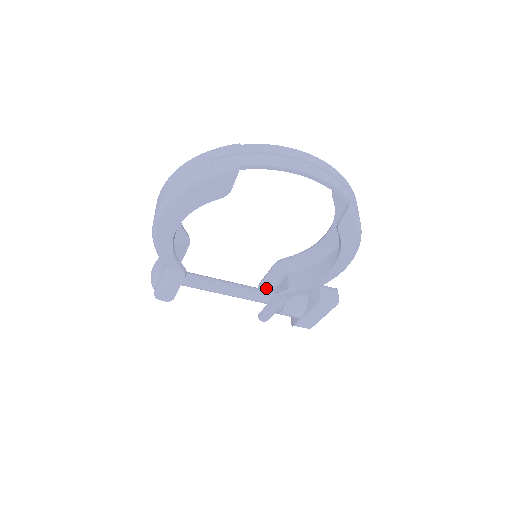
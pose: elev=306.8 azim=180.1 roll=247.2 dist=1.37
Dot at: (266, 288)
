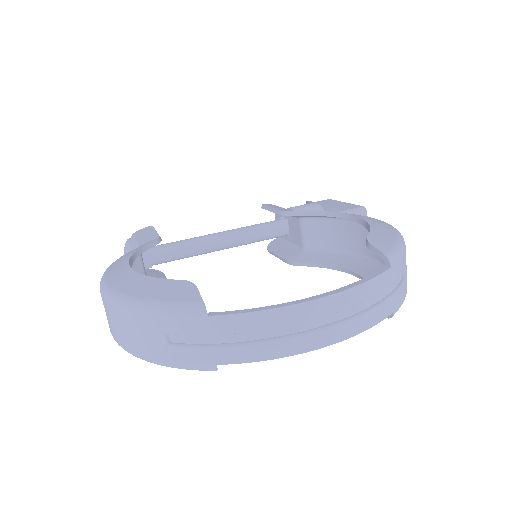
Dot at: occluded
